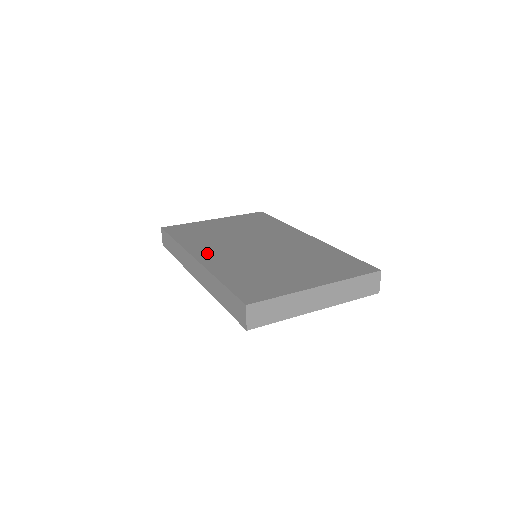
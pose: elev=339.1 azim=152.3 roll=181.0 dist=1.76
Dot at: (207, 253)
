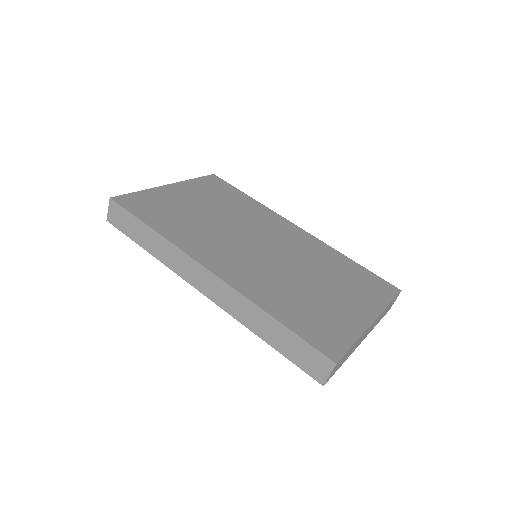
Dot at: (217, 260)
